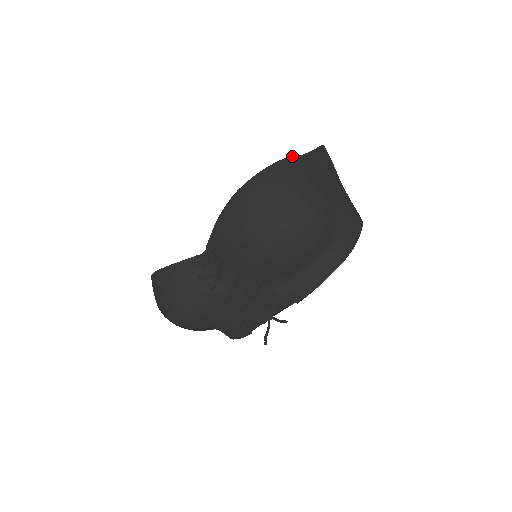
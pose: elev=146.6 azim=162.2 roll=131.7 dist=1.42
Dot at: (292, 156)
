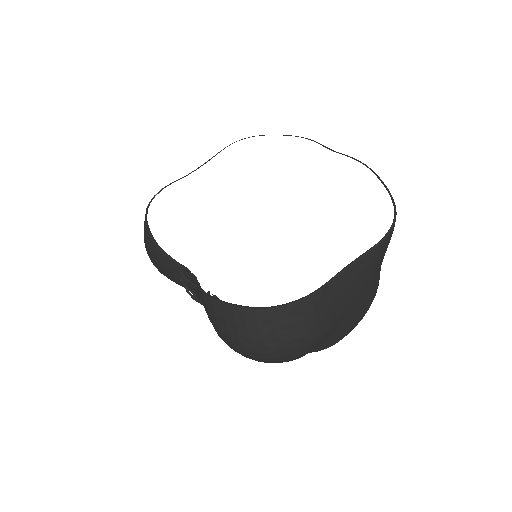
Dot at: (315, 293)
